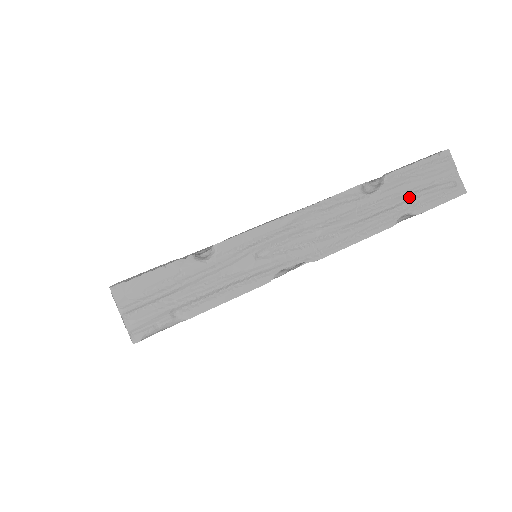
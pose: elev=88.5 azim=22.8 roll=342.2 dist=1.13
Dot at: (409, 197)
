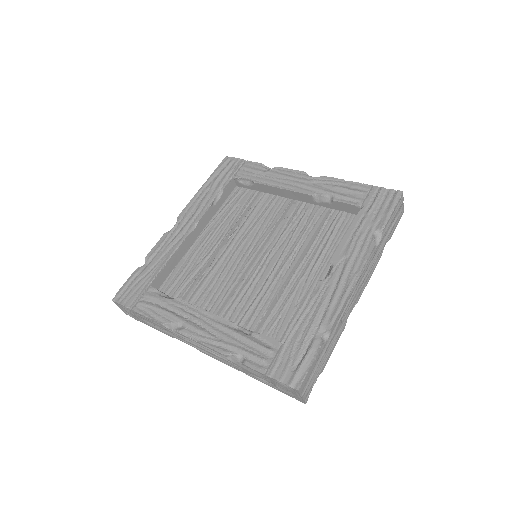
Dot at: (388, 235)
